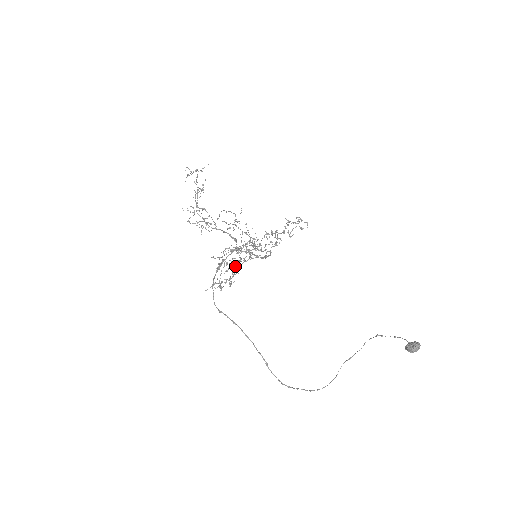
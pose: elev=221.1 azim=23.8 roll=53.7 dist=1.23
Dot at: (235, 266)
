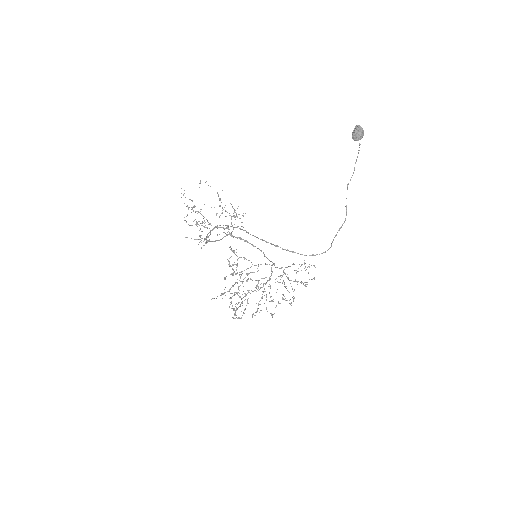
Dot at: occluded
